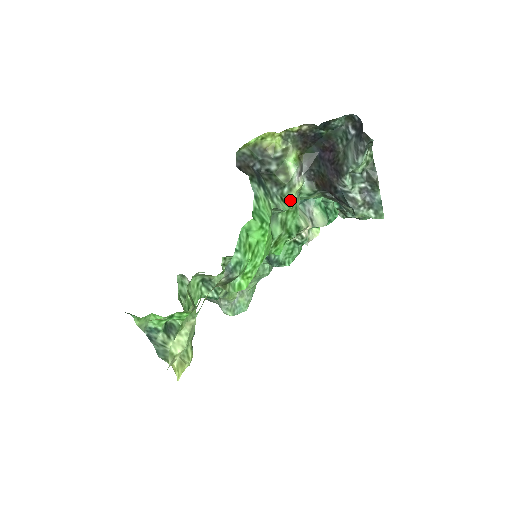
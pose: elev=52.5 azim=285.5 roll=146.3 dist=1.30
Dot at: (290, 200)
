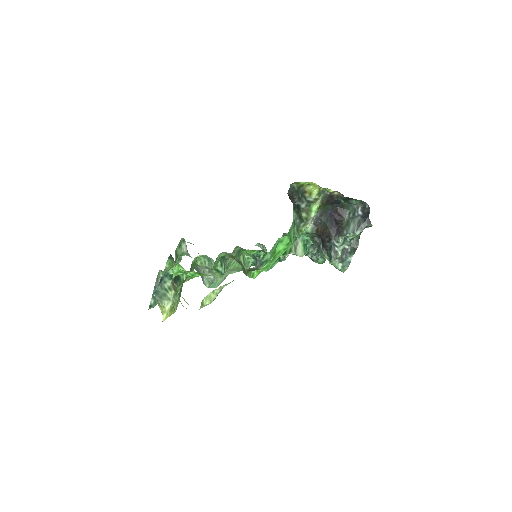
Dot at: (300, 232)
